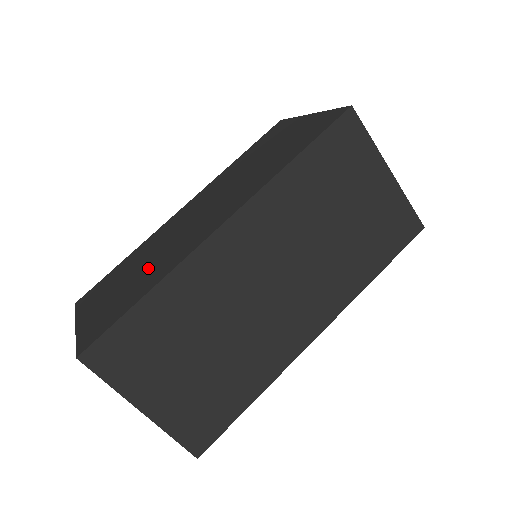
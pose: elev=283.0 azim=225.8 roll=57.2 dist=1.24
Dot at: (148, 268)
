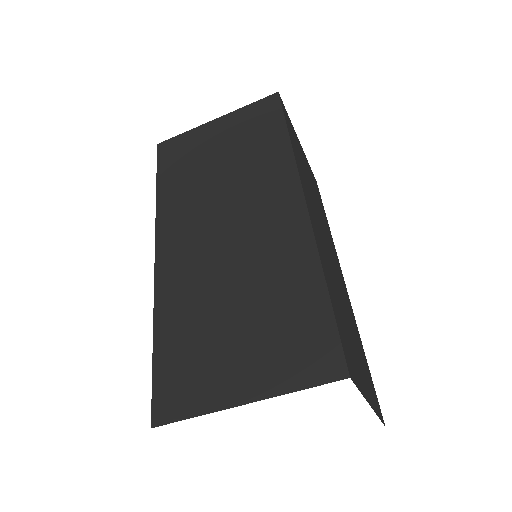
Dot at: occluded
